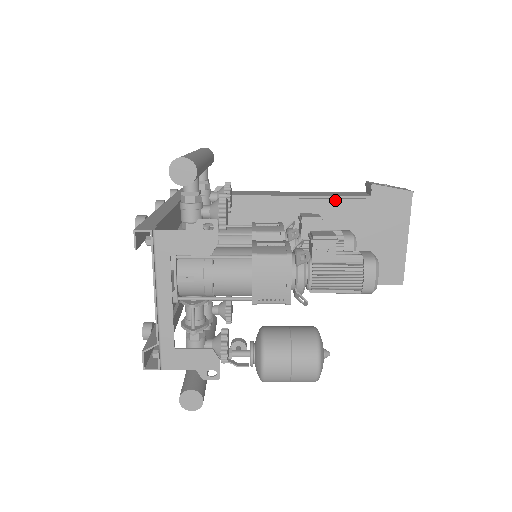
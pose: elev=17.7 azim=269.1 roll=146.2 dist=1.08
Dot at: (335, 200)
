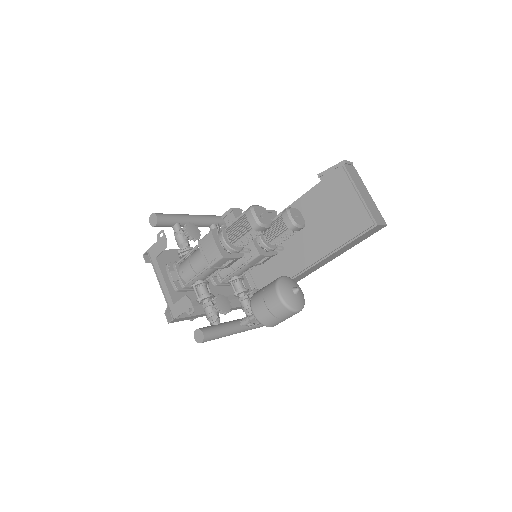
Dot at: (300, 199)
